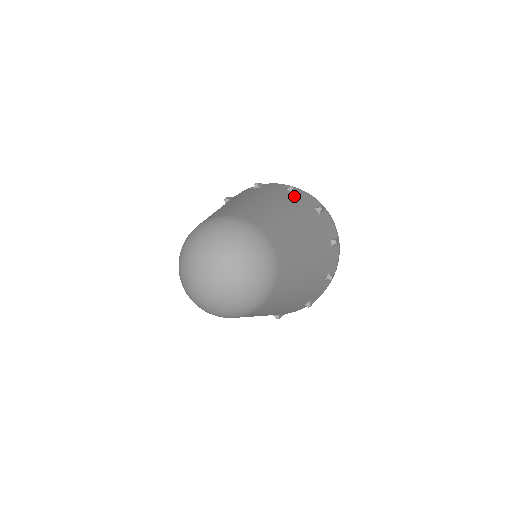
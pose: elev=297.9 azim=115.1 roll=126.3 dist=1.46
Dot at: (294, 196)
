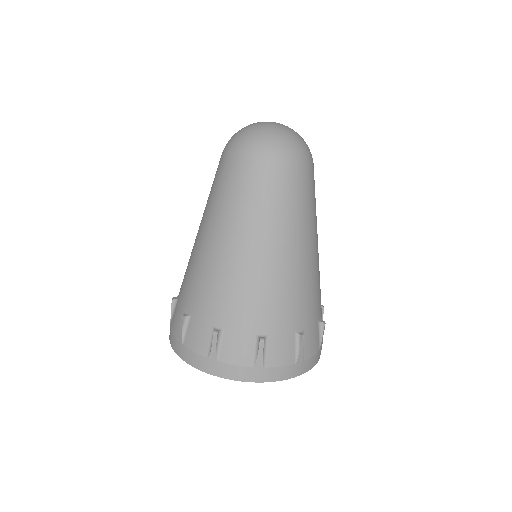
Dot at: occluded
